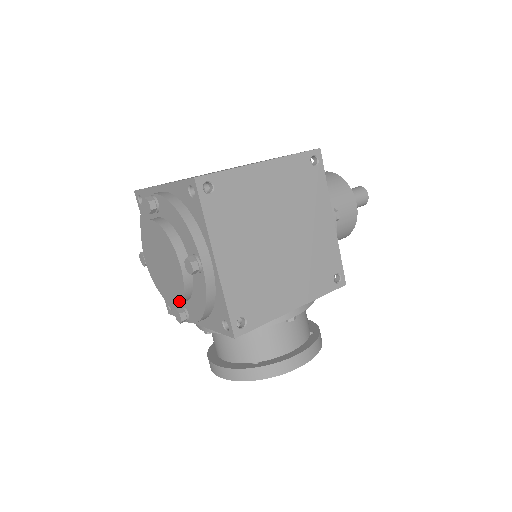
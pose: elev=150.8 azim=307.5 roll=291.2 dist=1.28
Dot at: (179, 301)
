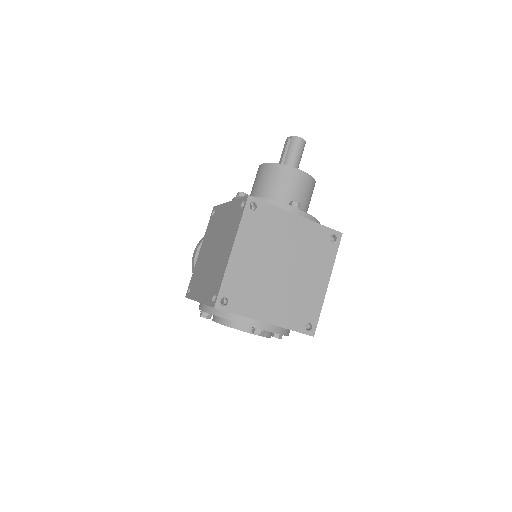
Dot at: occluded
